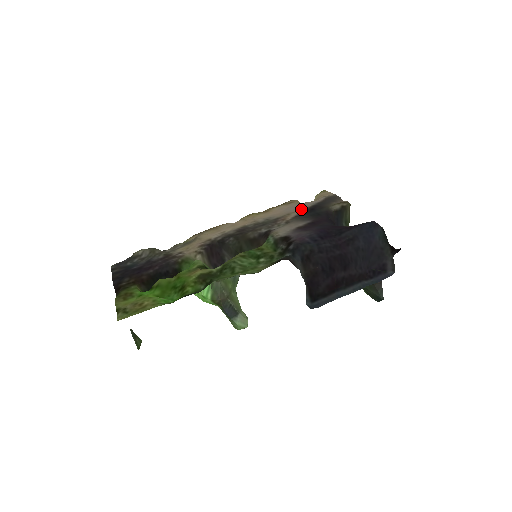
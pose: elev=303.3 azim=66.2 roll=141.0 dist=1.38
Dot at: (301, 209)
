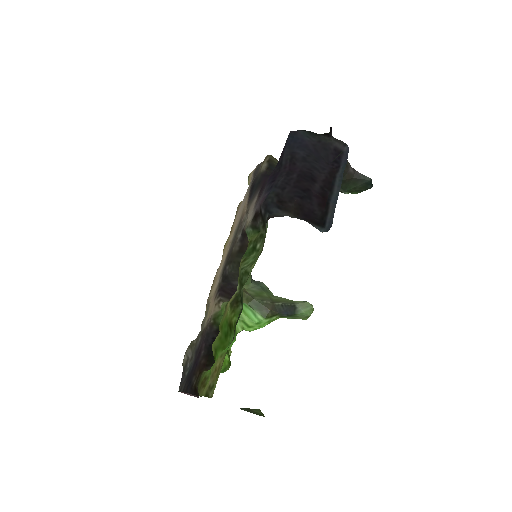
Dot at: (247, 197)
